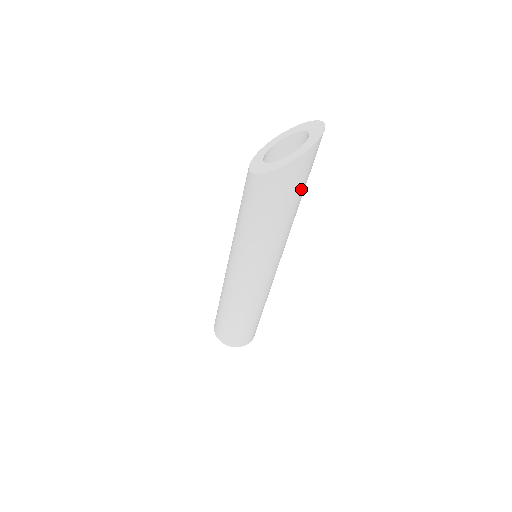
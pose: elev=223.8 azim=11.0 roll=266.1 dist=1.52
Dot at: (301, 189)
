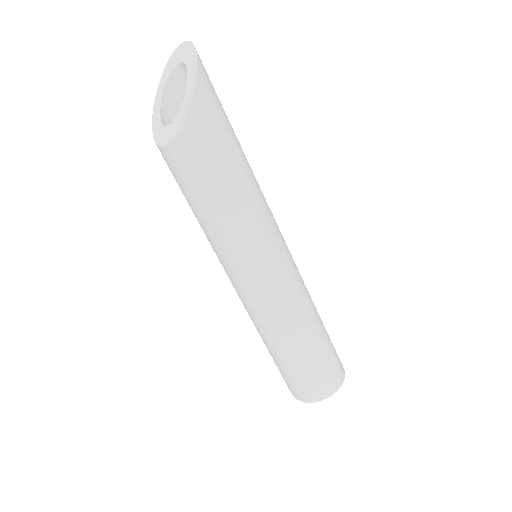
Dot at: (226, 115)
